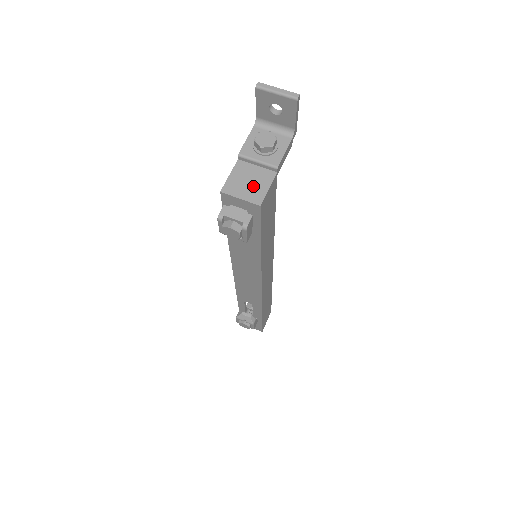
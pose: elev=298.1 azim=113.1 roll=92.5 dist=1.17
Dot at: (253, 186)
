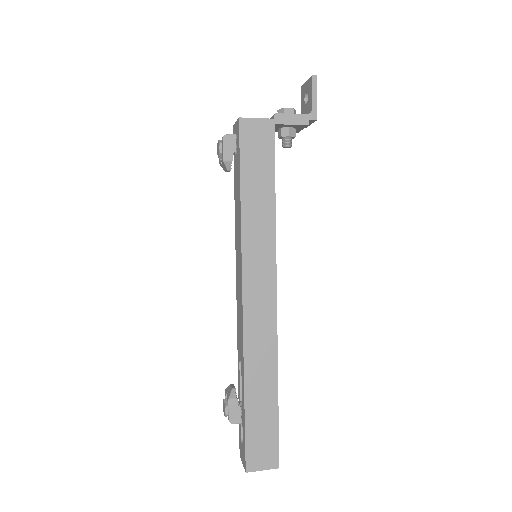
Dot at: occluded
